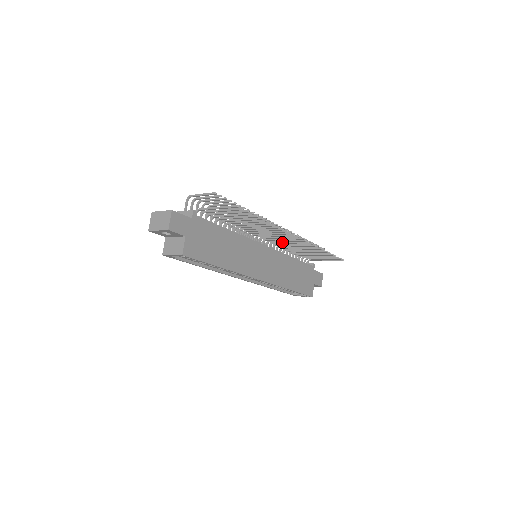
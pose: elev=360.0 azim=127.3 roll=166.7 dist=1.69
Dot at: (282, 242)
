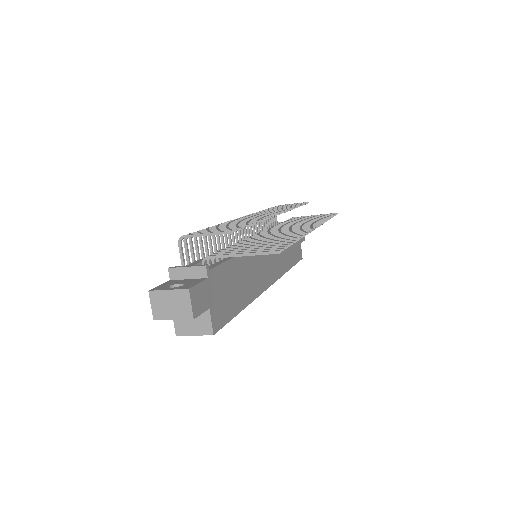
Dot at: occluded
